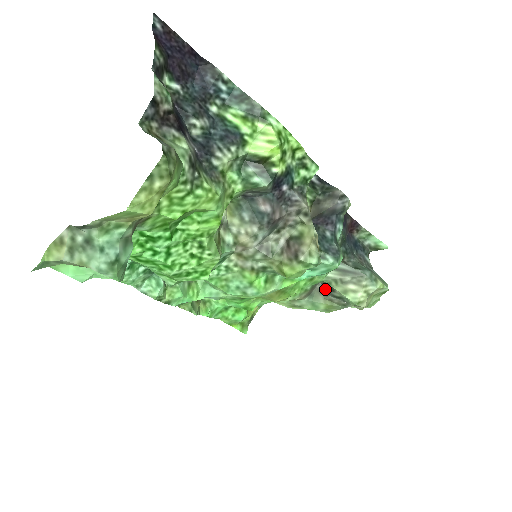
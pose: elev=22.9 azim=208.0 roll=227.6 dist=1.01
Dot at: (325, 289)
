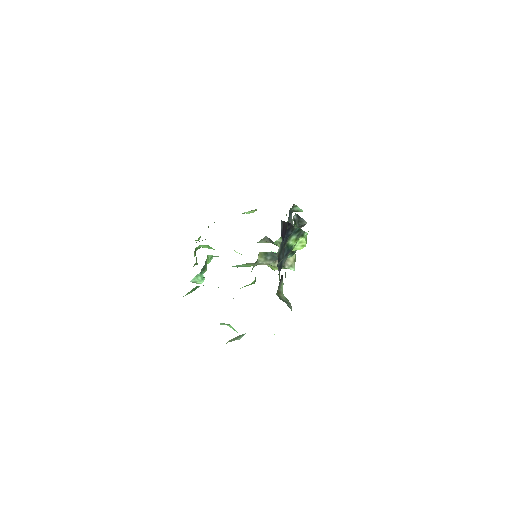
Dot at: (269, 239)
